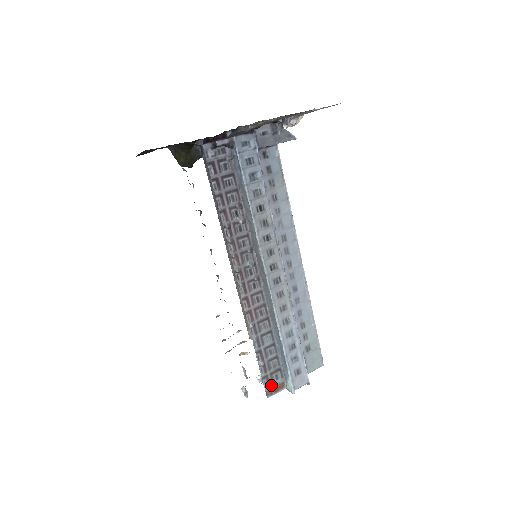
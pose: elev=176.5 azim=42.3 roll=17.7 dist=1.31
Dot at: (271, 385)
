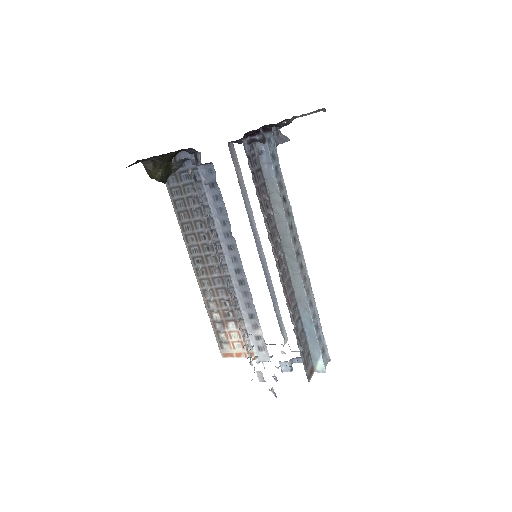
Dot at: (308, 370)
